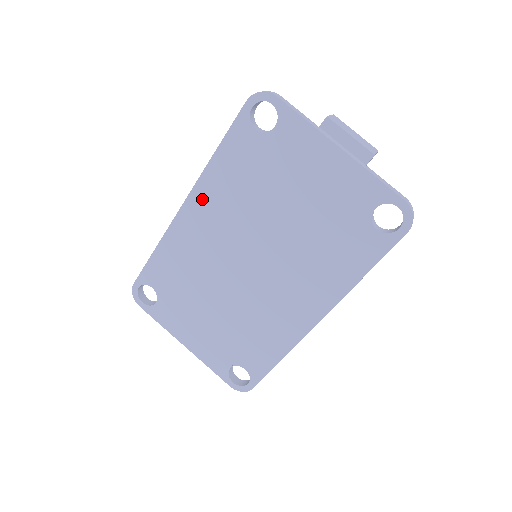
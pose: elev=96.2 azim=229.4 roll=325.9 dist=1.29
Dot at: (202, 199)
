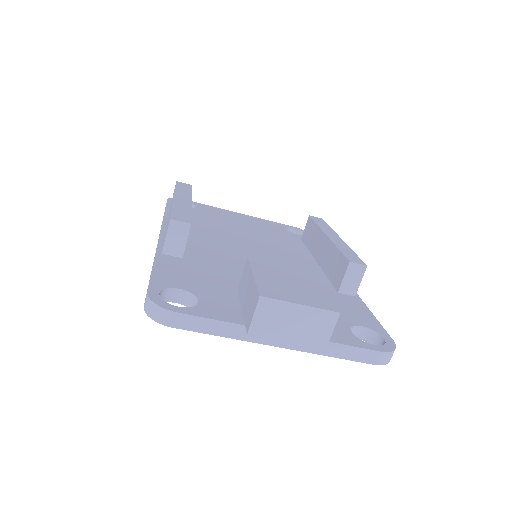
Dot at: occluded
